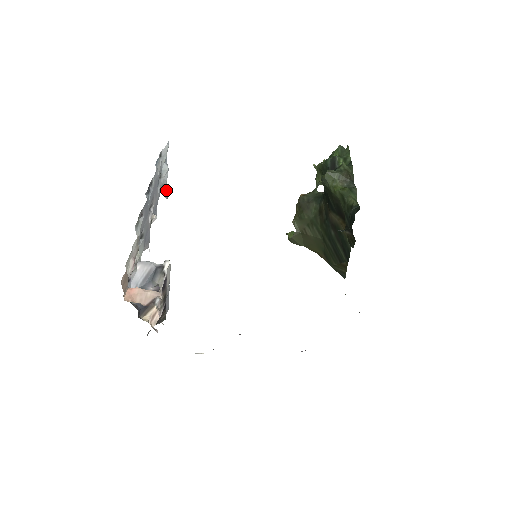
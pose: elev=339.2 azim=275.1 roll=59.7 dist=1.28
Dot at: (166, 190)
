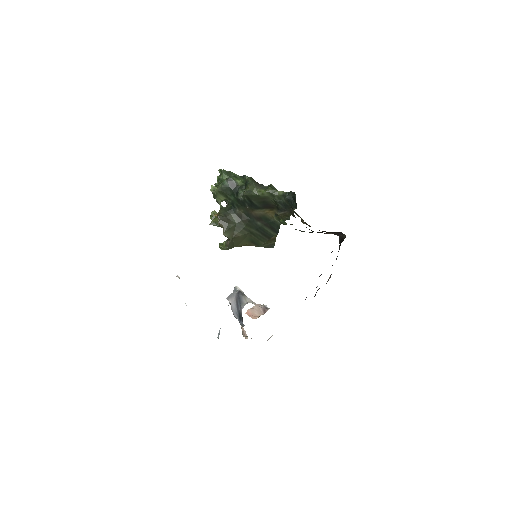
Dot at: occluded
